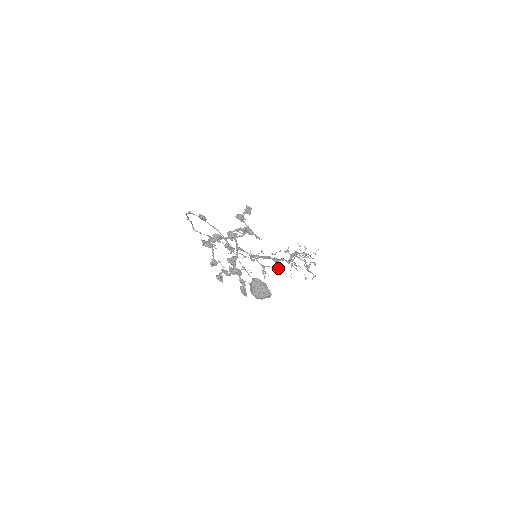
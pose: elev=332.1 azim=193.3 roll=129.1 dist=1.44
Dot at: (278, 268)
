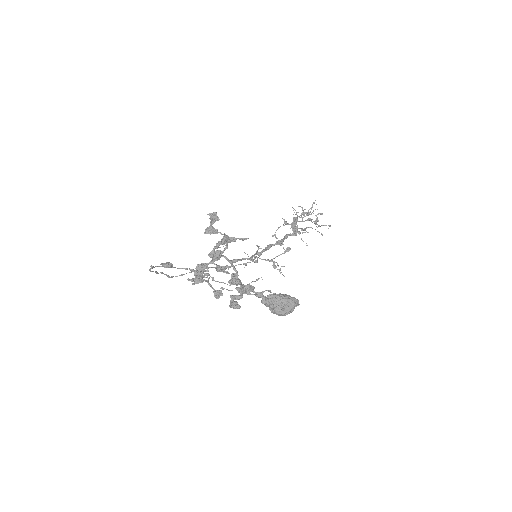
Dot at: (287, 251)
